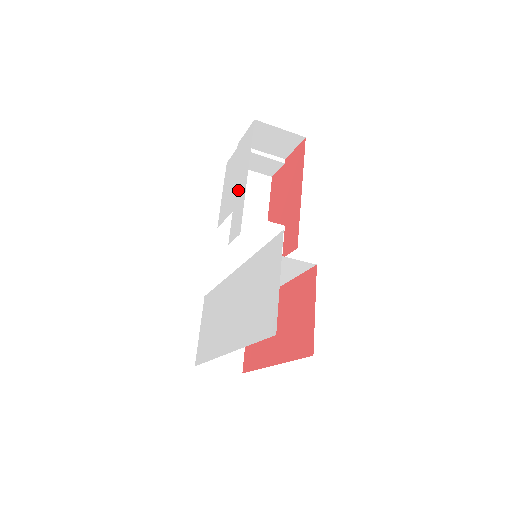
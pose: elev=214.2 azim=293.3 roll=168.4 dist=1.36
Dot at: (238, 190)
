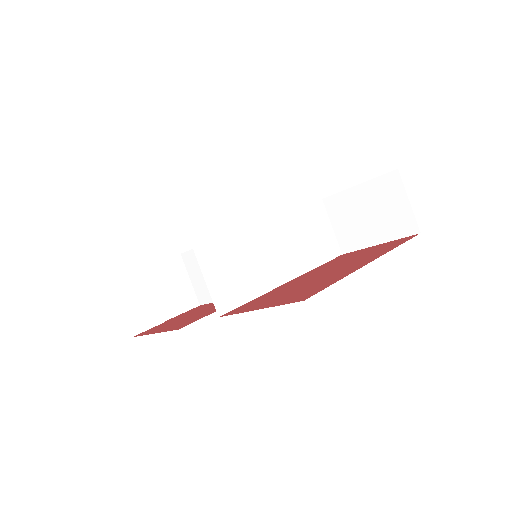
Dot at: occluded
